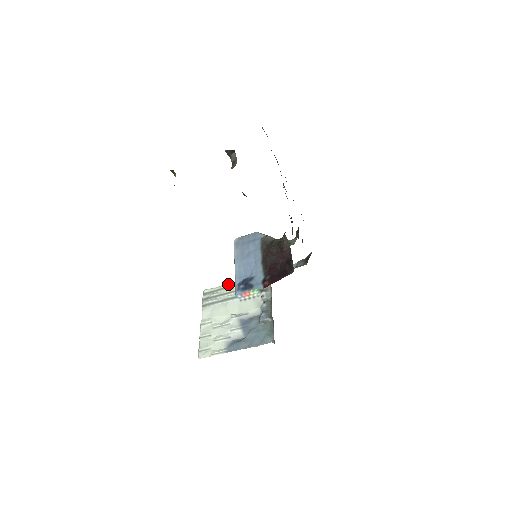
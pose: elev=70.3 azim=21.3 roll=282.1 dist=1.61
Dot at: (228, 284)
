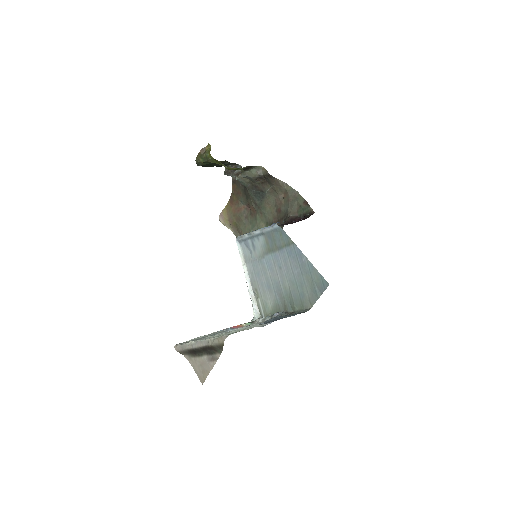
Dot at: occluded
